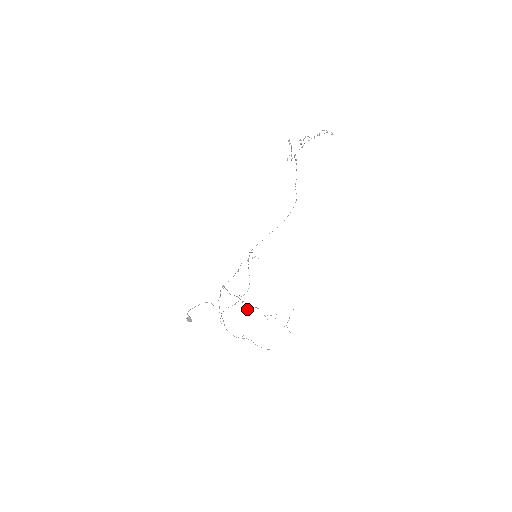
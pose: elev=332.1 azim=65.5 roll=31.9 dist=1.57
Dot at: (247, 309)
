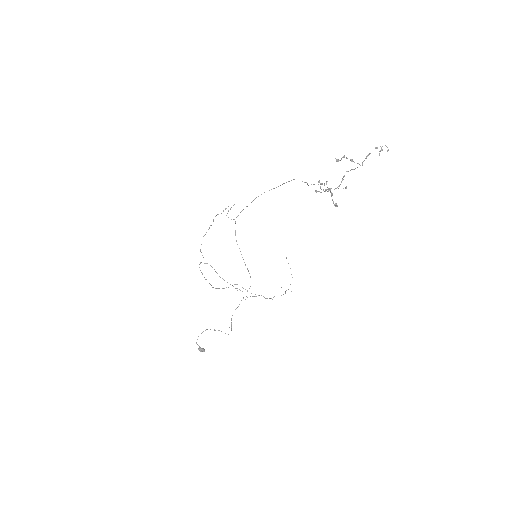
Dot at: occluded
